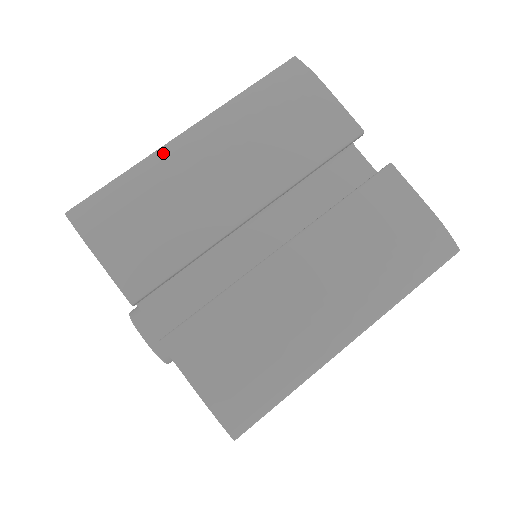
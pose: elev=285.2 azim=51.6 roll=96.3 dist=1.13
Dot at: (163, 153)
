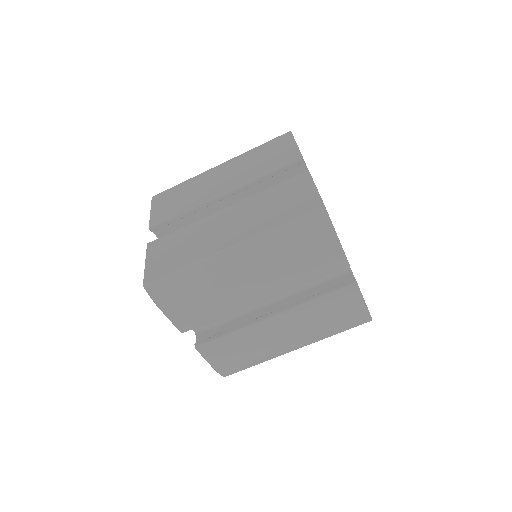
Dot at: (213, 262)
